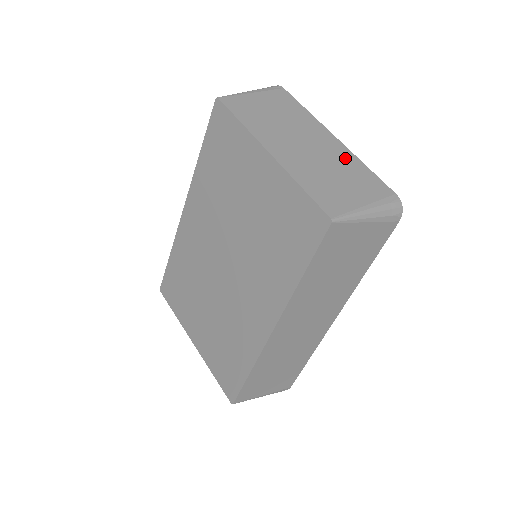
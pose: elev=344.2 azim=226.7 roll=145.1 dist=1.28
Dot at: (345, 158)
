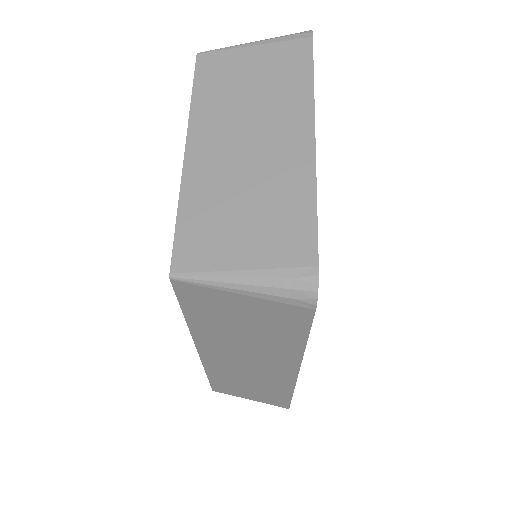
Dot at: (292, 179)
